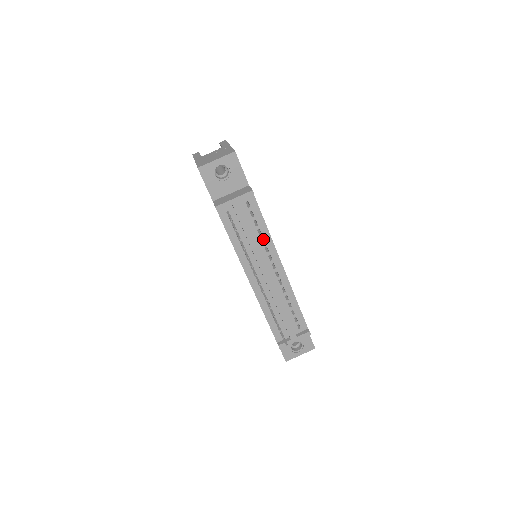
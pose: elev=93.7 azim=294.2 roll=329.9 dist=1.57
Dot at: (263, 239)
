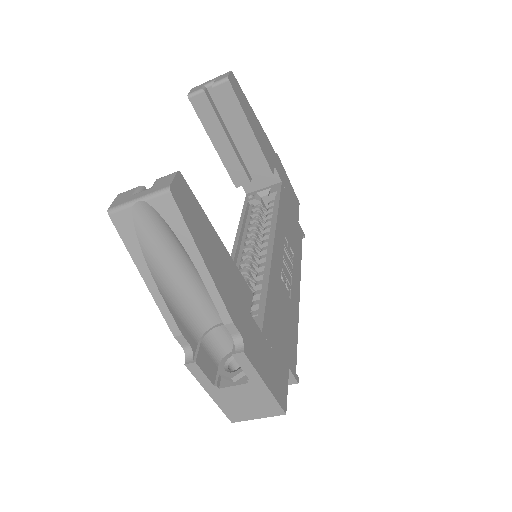
Dot at: occluded
